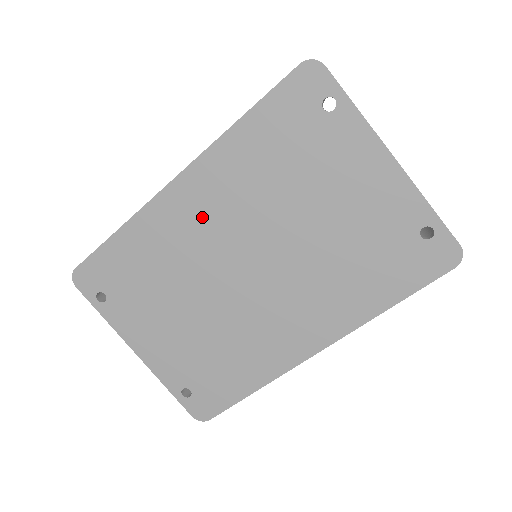
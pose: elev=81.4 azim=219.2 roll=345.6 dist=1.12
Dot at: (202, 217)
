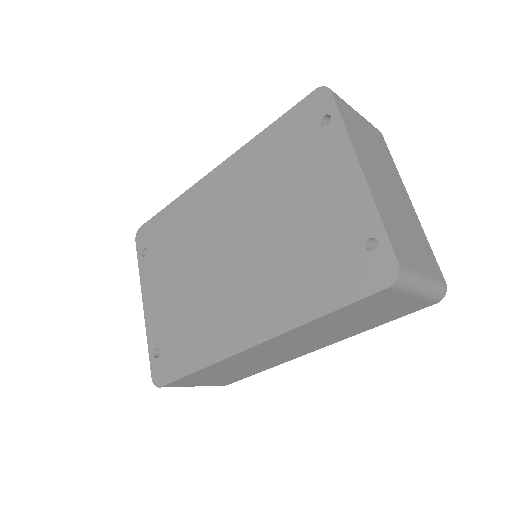
Dot at: (220, 200)
